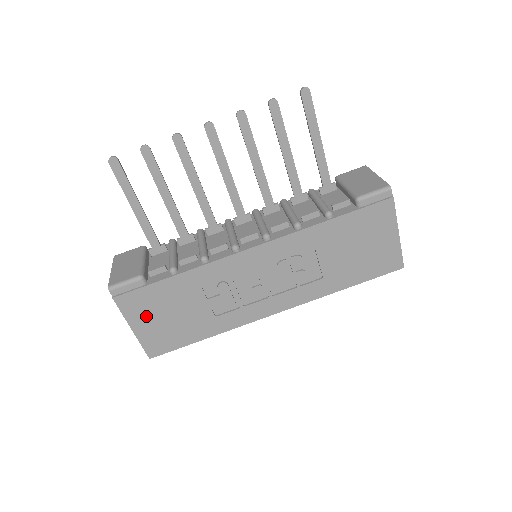
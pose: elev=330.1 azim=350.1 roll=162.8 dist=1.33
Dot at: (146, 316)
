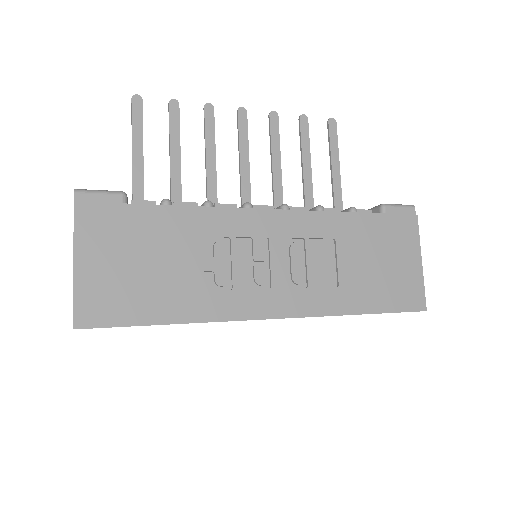
Dot at: (104, 250)
